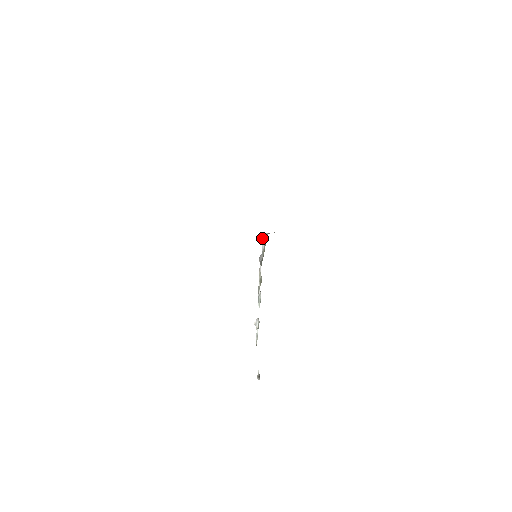
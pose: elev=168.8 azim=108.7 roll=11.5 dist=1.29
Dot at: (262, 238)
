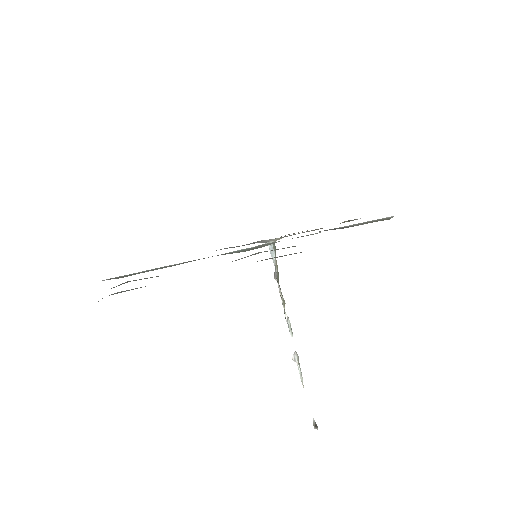
Dot at: (269, 249)
